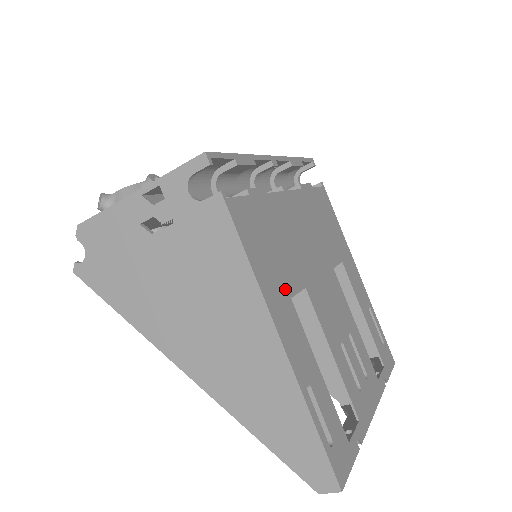
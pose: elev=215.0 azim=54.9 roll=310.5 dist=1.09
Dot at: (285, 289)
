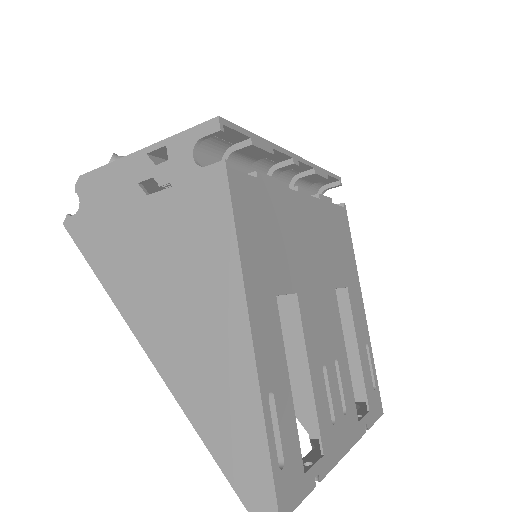
Dot at: (272, 284)
